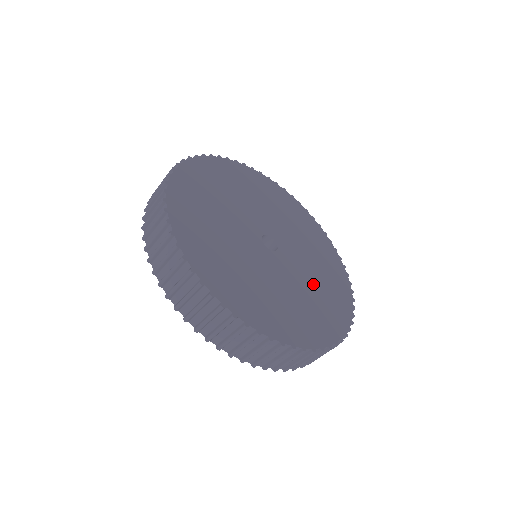
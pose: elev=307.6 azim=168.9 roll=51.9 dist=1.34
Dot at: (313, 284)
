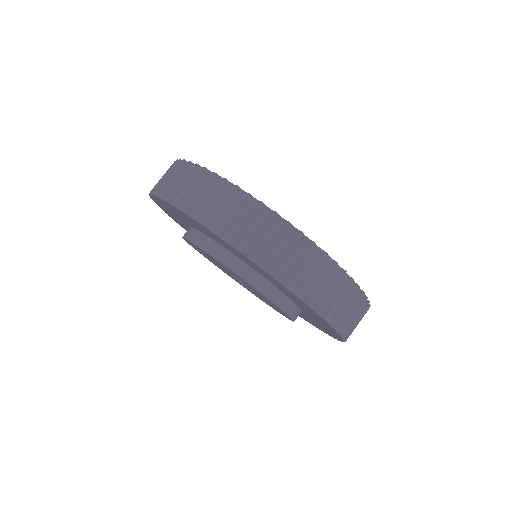
Dot at: occluded
